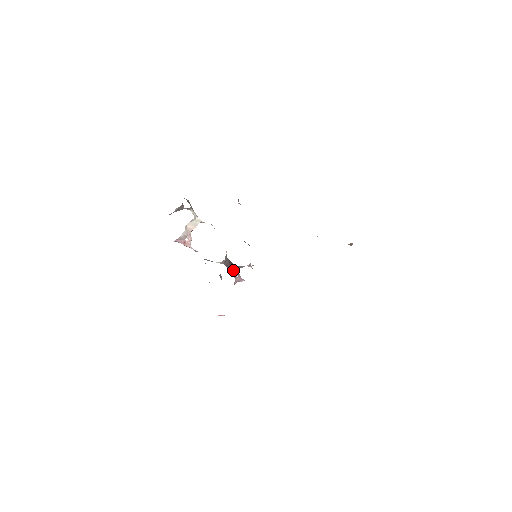
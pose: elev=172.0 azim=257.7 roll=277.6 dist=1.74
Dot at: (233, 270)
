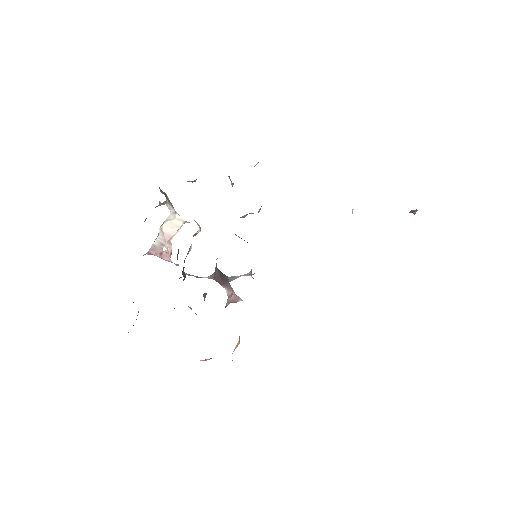
Dot at: (225, 285)
